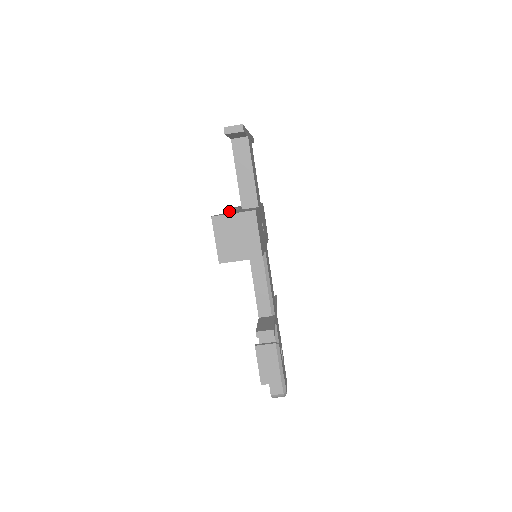
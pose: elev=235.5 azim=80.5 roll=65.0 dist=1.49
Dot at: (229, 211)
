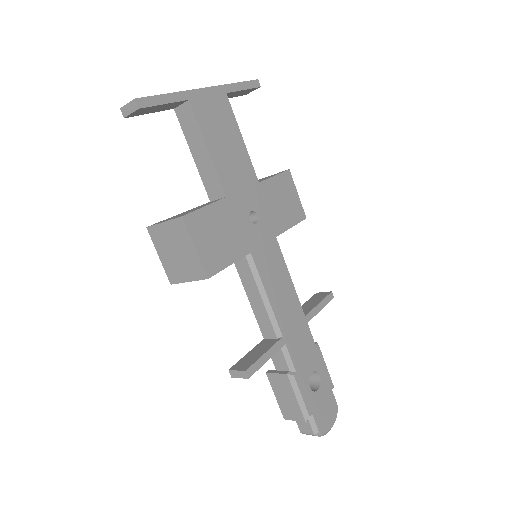
Dot at: occluded
